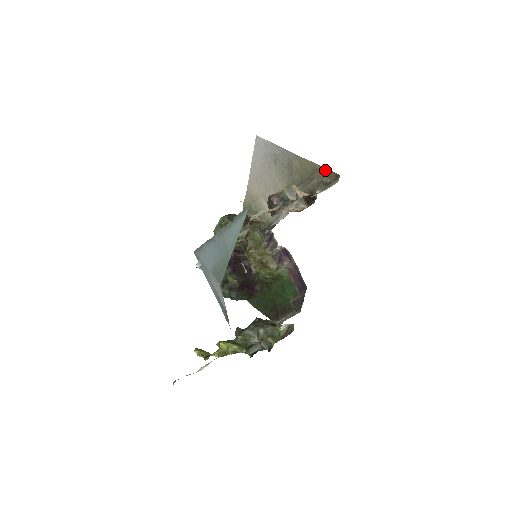
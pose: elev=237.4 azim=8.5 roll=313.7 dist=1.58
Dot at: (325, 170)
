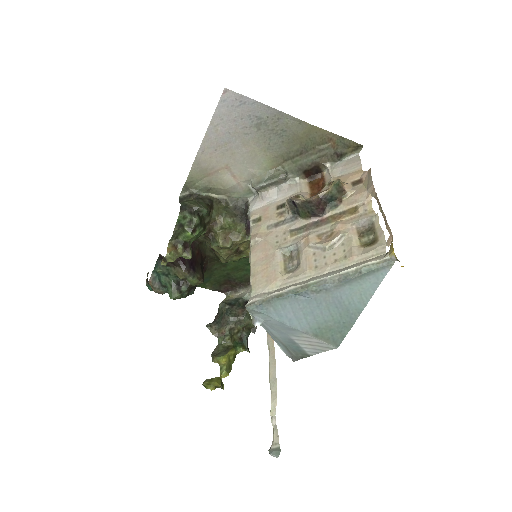
Dot at: (342, 140)
